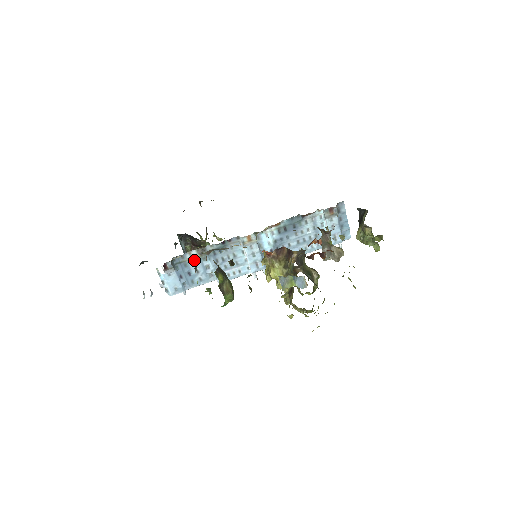
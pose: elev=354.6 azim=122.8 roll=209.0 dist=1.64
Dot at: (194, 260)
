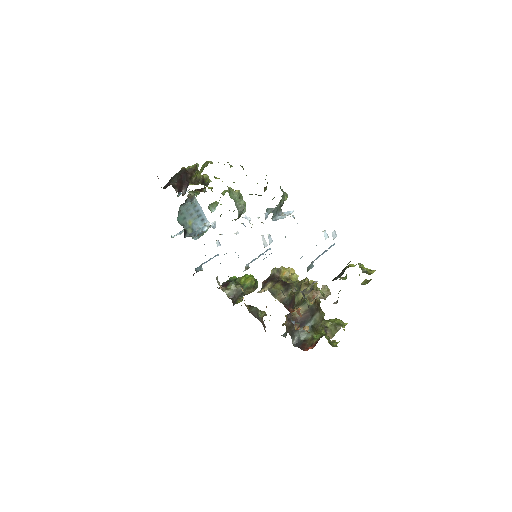
Dot at: occluded
